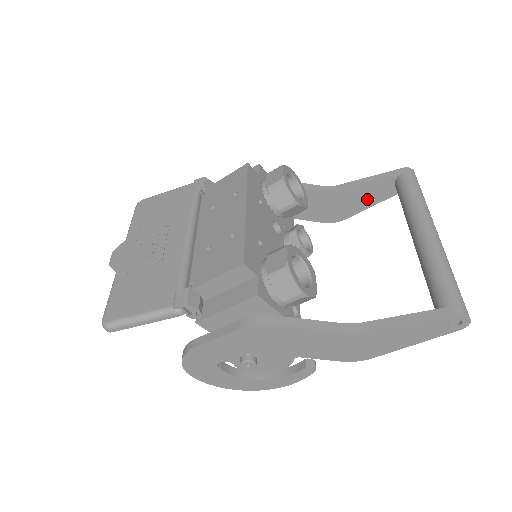
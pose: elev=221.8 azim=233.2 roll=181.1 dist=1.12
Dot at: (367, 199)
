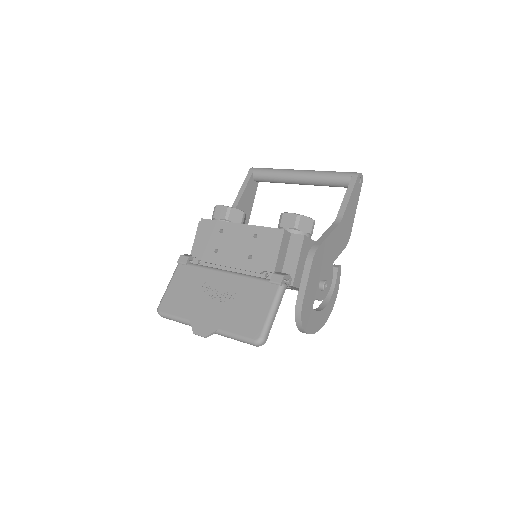
Dot at: (250, 200)
